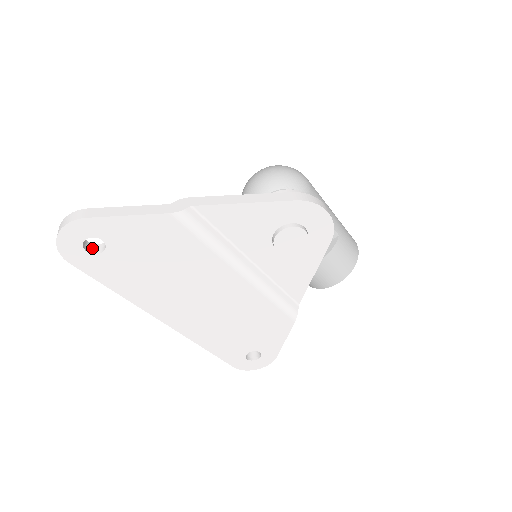
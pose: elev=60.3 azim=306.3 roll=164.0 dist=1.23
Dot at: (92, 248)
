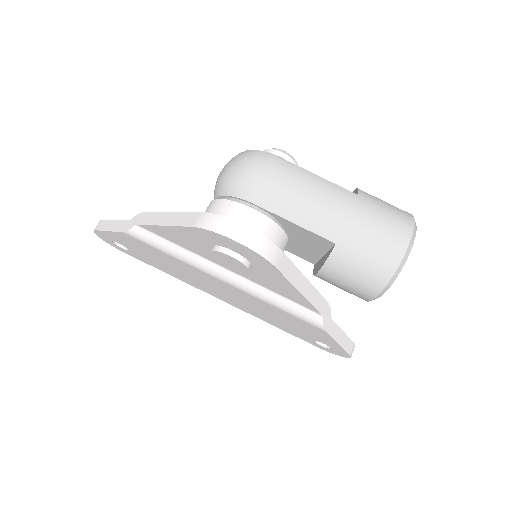
Dot at: occluded
